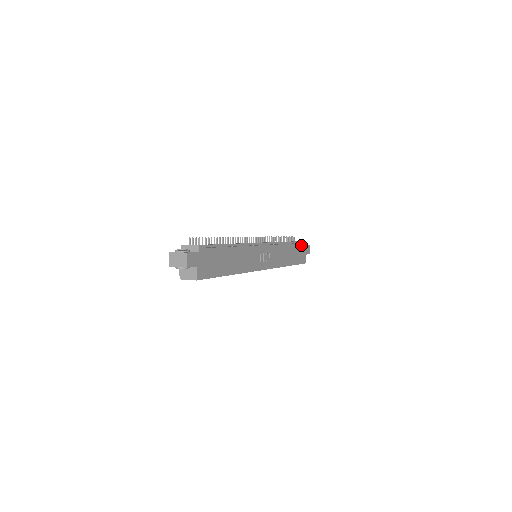
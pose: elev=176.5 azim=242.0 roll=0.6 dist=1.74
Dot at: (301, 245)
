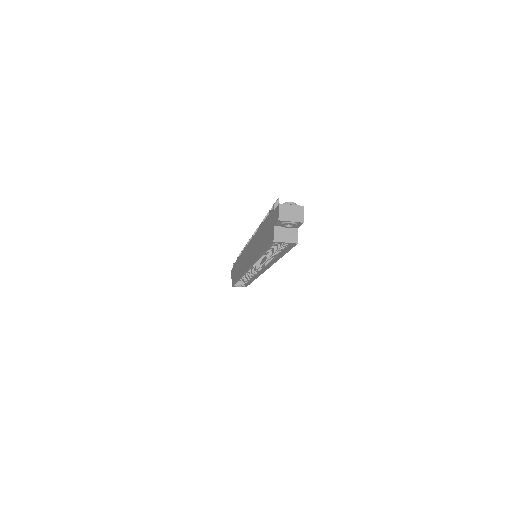
Dot at: occluded
